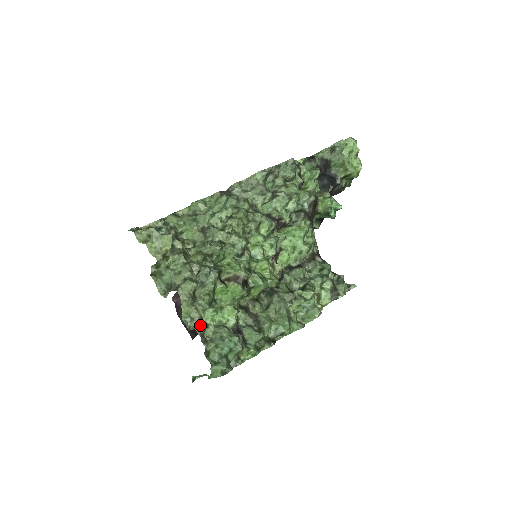
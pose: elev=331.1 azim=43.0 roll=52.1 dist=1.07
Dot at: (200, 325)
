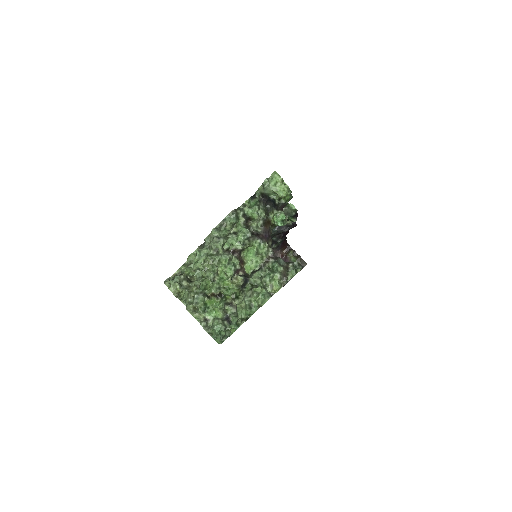
Dot at: (202, 322)
